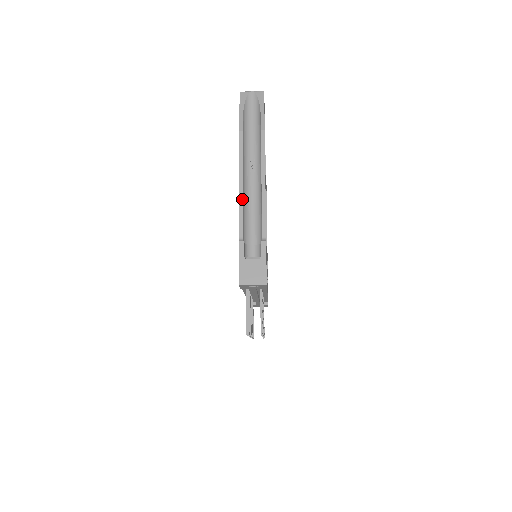
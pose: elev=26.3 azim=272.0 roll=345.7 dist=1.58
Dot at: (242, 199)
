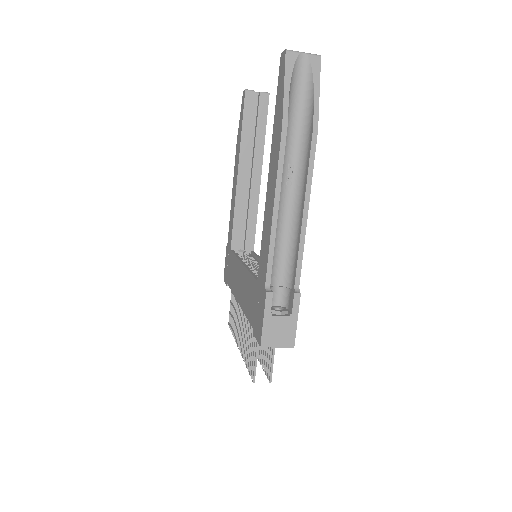
Dot at: (275, 231)
